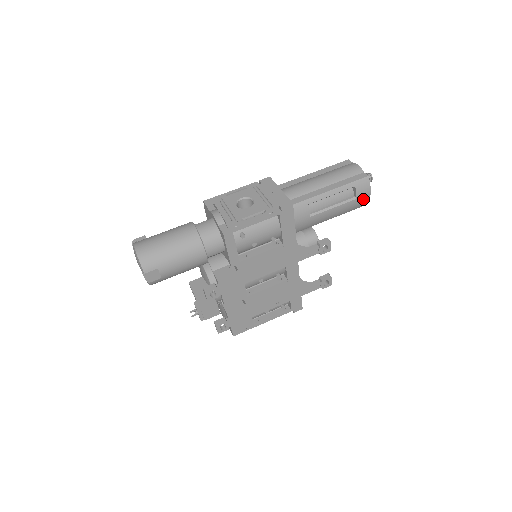
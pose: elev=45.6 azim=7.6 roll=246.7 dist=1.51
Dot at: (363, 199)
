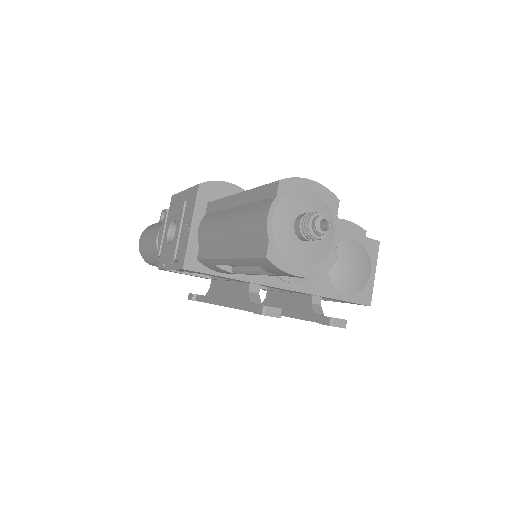
Dot at: (295, 276)
